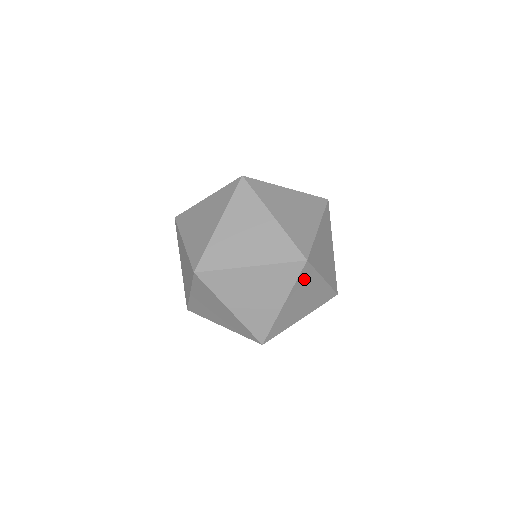
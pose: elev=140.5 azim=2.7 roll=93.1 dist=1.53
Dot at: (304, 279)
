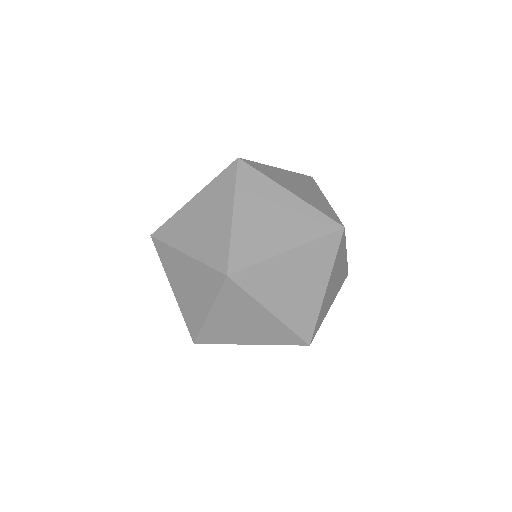
Dot at: (250, 183)
